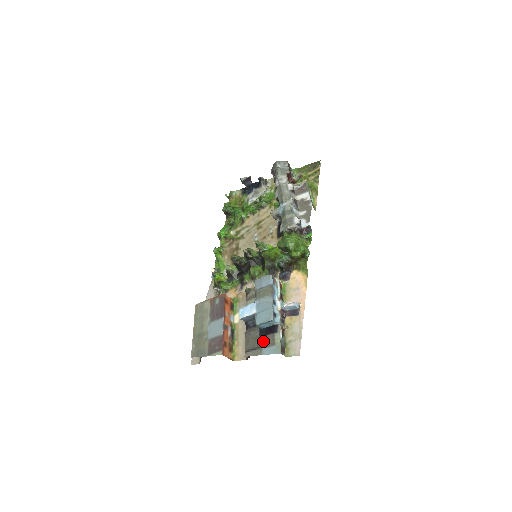
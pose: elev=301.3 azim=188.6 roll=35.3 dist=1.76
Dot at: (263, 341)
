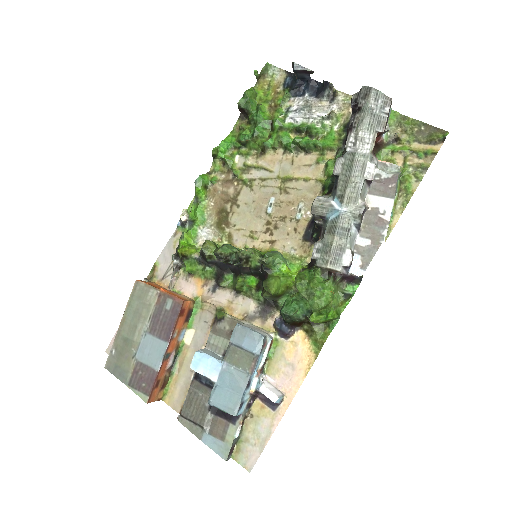
Dot at: (210, 421)
